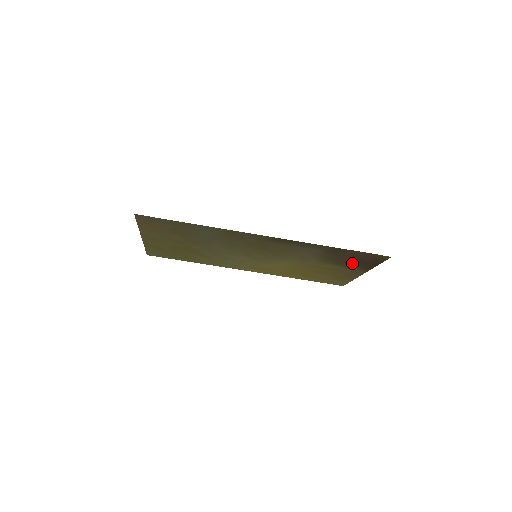
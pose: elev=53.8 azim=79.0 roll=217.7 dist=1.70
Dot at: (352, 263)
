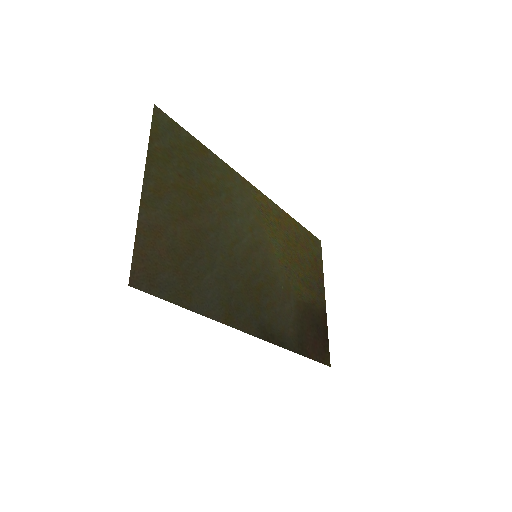
Dot at: (316, 320)
